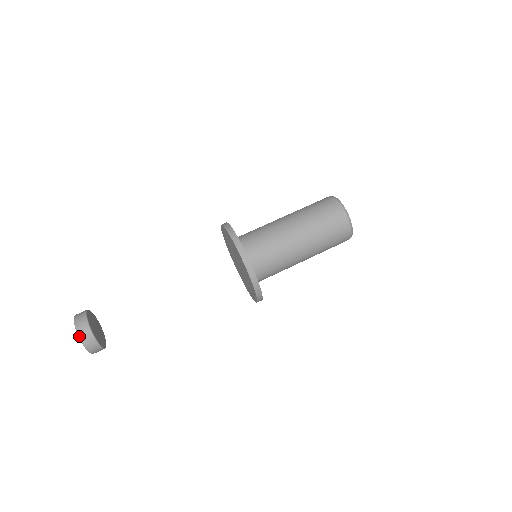
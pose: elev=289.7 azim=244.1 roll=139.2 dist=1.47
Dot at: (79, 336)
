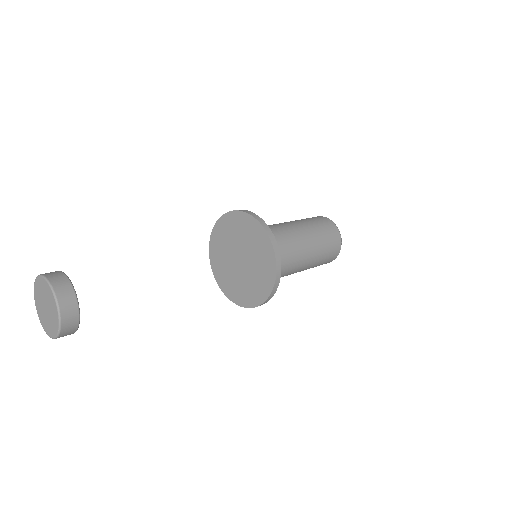
Dot at: (47, 278)
